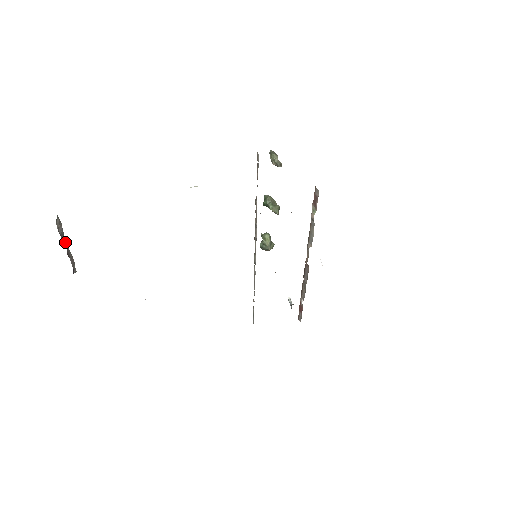
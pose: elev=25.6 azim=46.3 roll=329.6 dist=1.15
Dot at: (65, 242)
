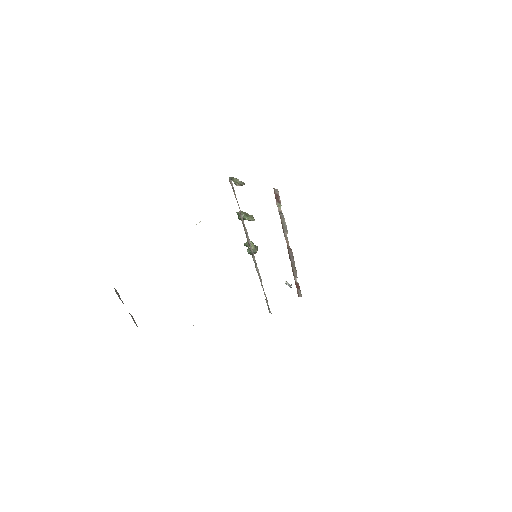
Dot at: occluded
